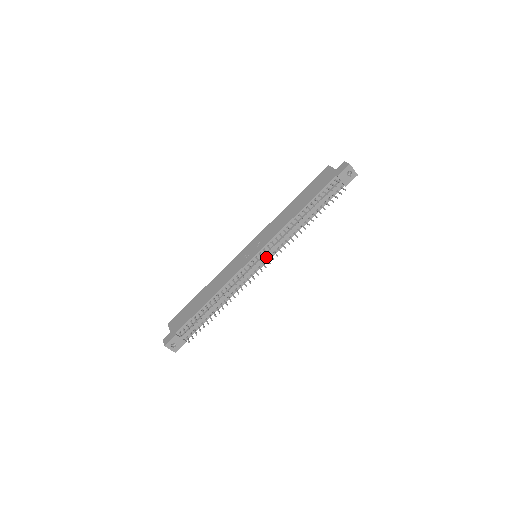
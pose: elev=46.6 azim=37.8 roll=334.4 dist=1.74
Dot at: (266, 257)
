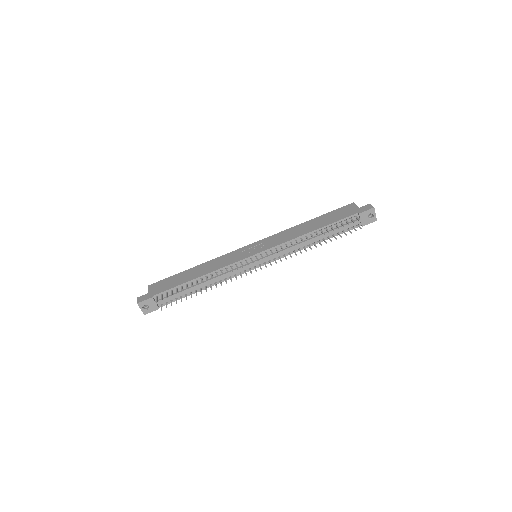
Dot at: (265, 260)
